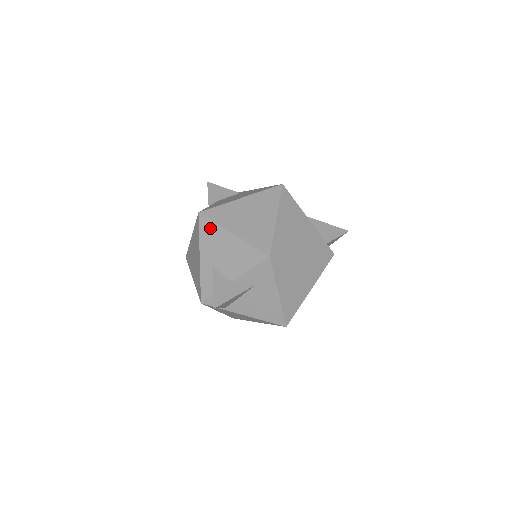
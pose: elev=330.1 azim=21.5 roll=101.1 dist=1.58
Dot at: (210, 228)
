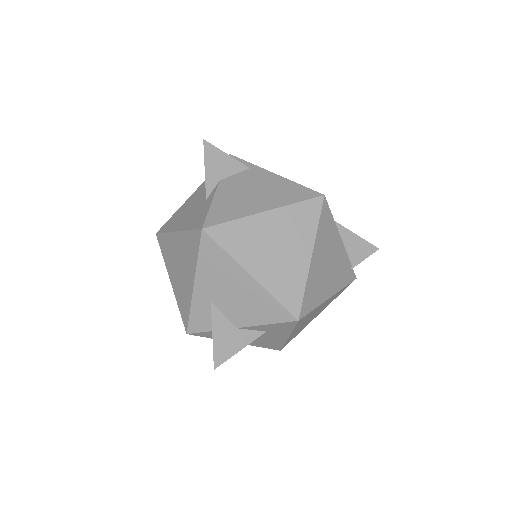
Dot at: (217, 256)
